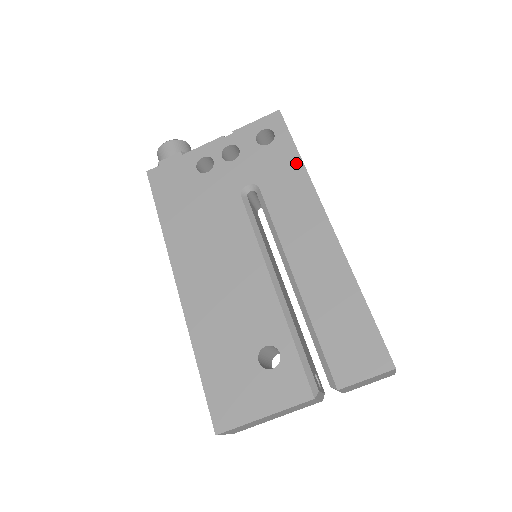
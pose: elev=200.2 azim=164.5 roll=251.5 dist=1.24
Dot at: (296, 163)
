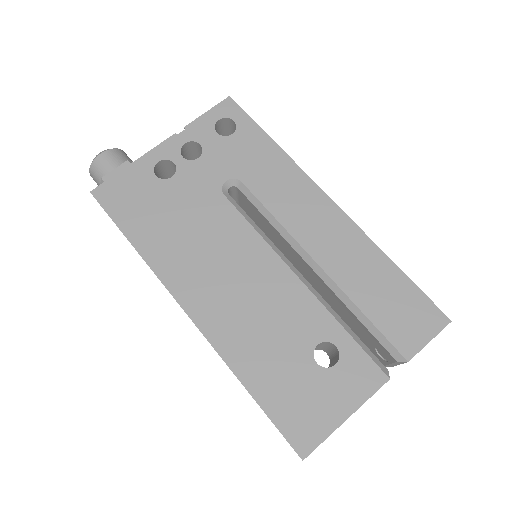
Dot at: (271, 147)
